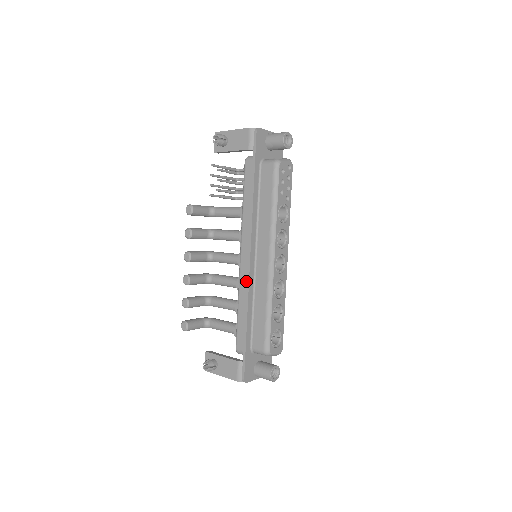
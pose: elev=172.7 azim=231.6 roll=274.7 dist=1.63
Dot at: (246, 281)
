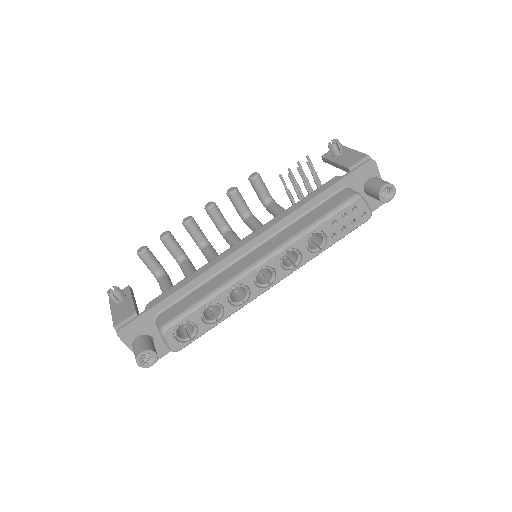
Dot at: occluded
